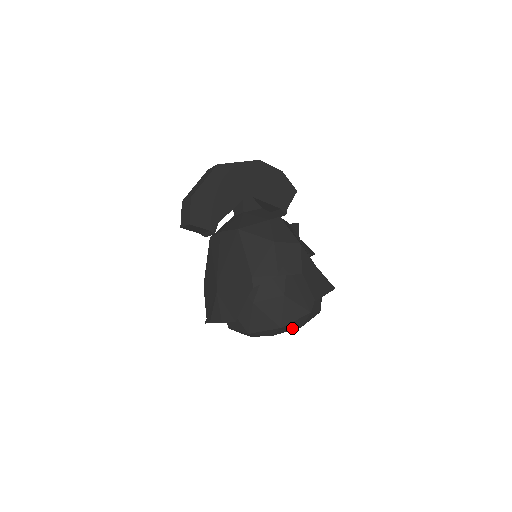
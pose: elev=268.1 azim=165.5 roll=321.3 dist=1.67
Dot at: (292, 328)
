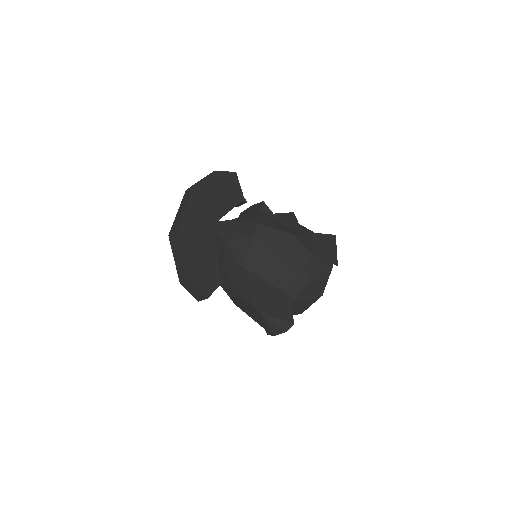
Dot at: occluded
